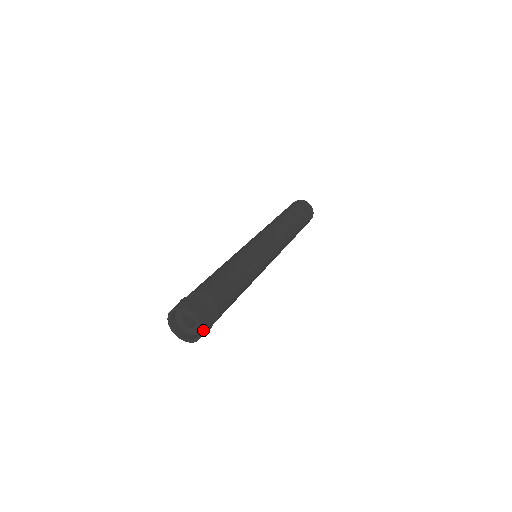
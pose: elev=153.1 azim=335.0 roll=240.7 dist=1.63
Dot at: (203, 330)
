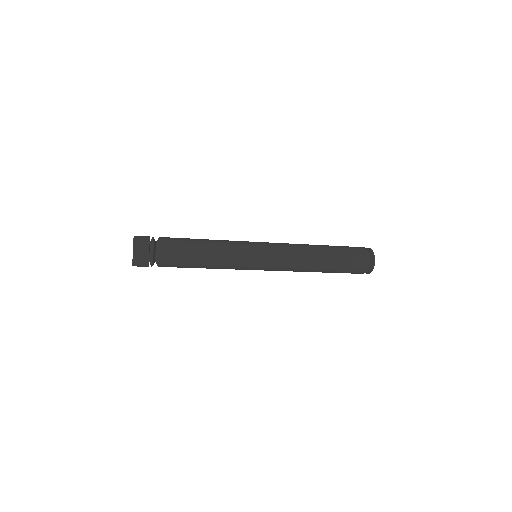
Dot at: (134, 263)
